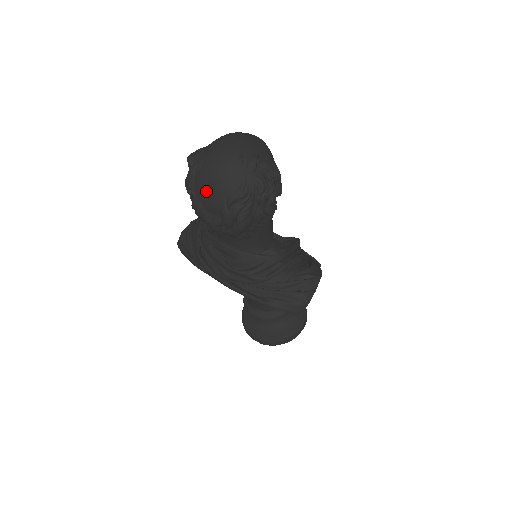
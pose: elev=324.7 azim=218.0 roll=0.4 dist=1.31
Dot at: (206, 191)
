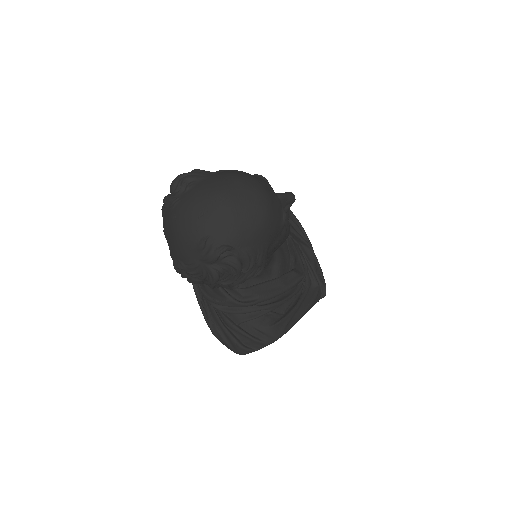
Dot at: (167, 234)
